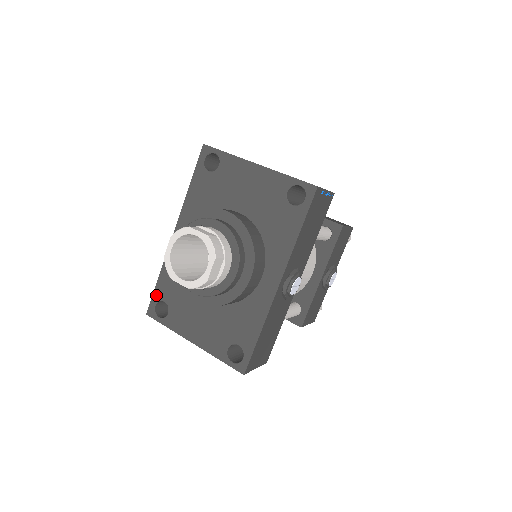
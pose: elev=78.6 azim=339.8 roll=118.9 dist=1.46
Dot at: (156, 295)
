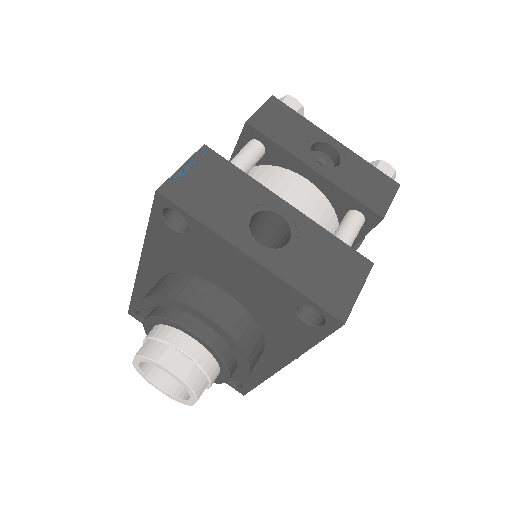
Dot at: (134, 306)
